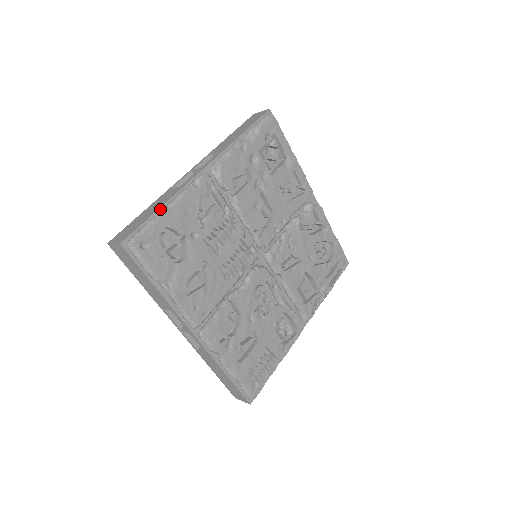
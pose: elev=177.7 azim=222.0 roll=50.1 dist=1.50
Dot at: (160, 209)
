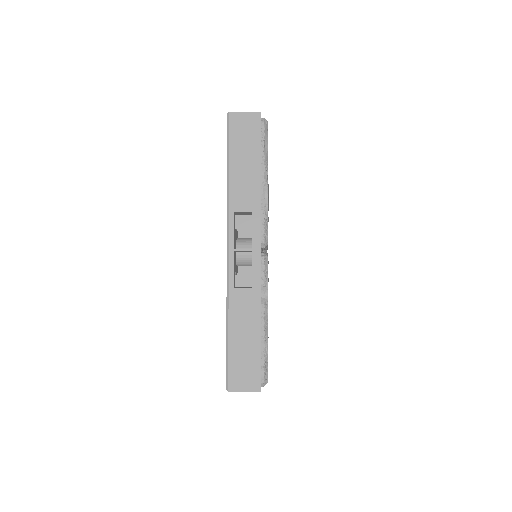
Dot at: occluded
